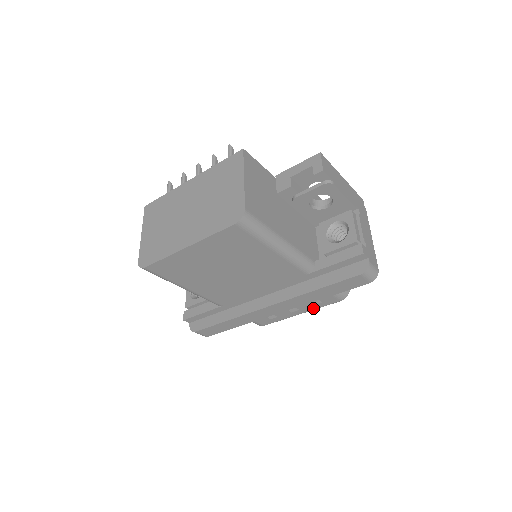
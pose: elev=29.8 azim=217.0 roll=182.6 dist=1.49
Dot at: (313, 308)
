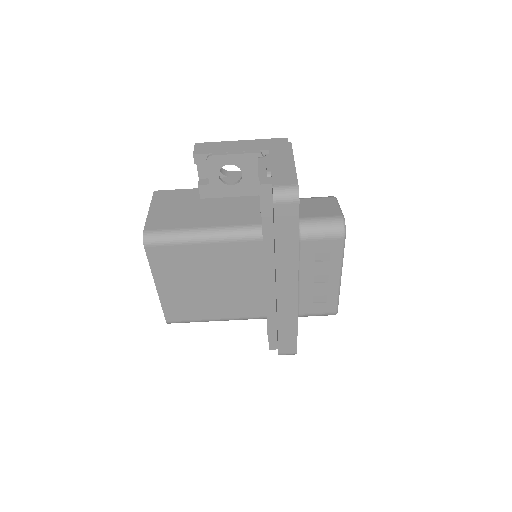
Dot at: (337, 264)
